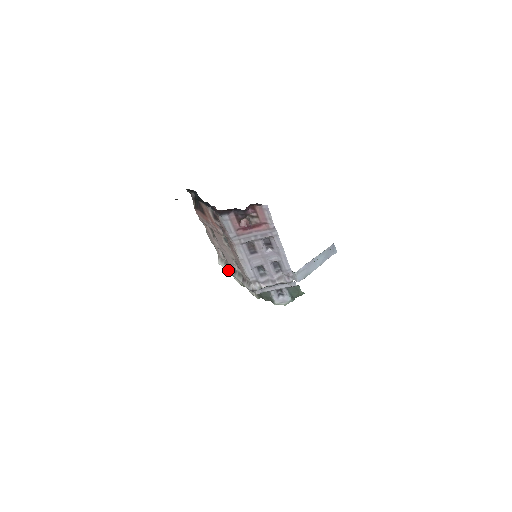
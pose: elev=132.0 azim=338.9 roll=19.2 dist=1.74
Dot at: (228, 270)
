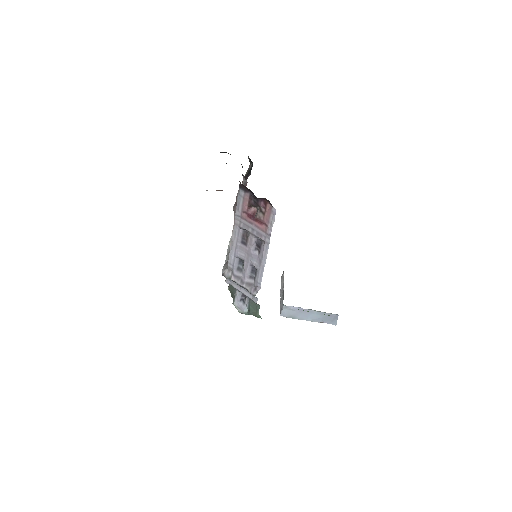
Dot at: (229, 248)
